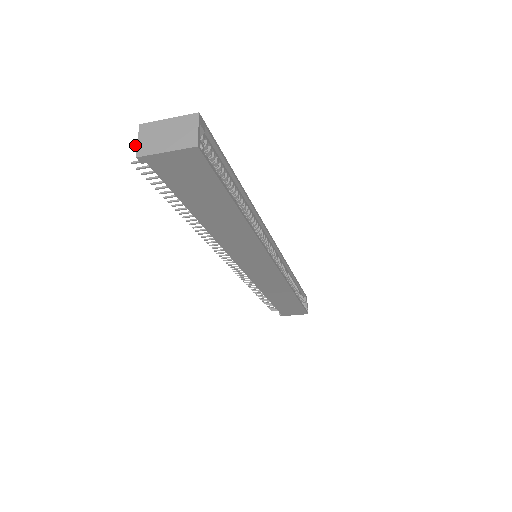
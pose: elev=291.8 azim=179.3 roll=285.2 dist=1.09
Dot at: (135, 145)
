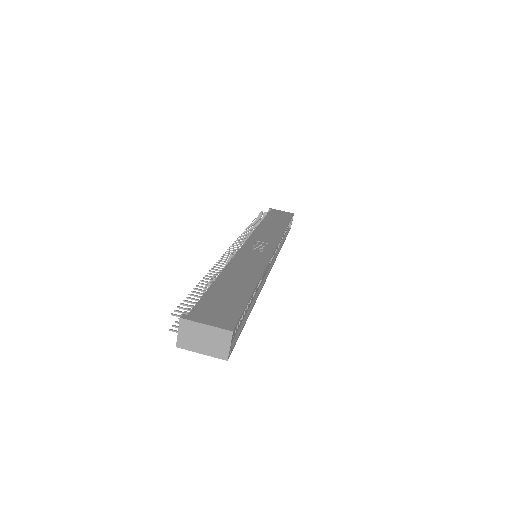
Dot at: (173, 315)
